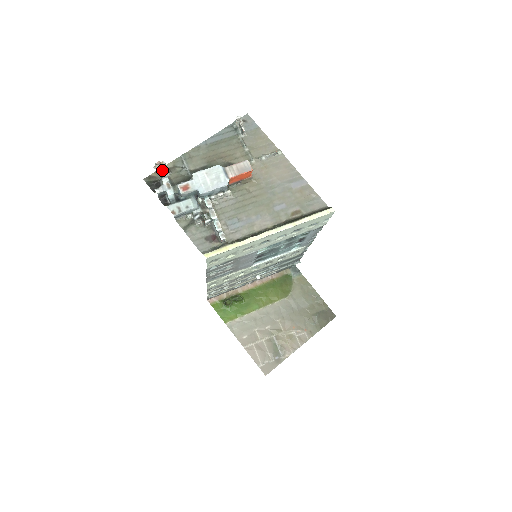
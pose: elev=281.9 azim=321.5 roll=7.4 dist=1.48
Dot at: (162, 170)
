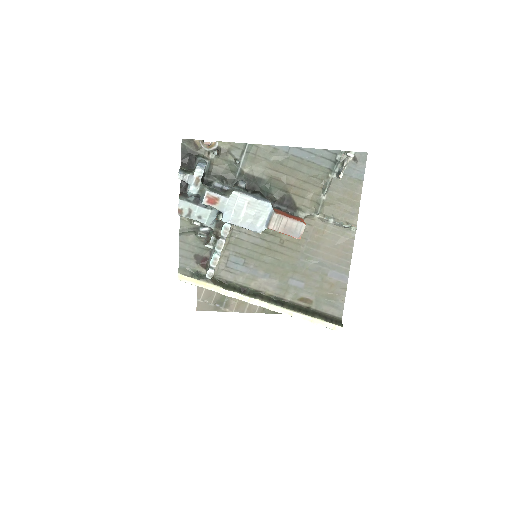
Dot at: occluded
